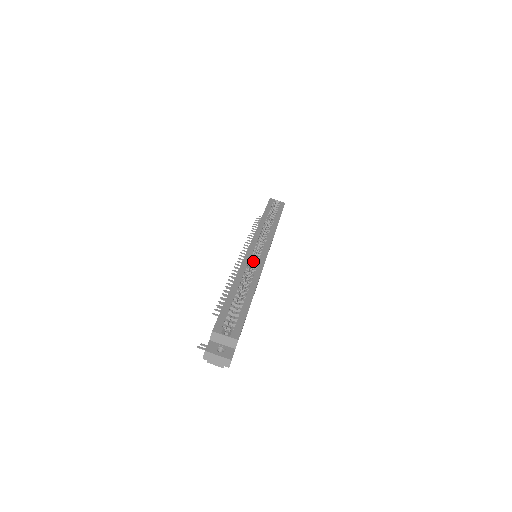
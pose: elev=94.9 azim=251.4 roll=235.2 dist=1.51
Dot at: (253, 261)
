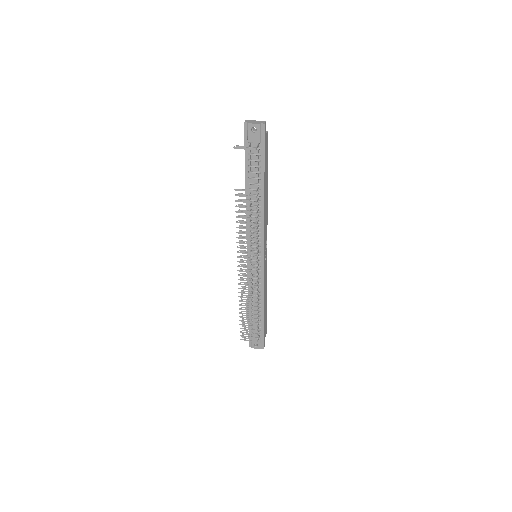
Dot at: occluded
